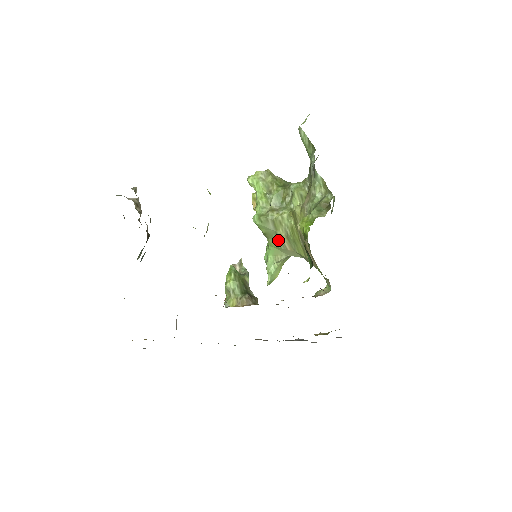
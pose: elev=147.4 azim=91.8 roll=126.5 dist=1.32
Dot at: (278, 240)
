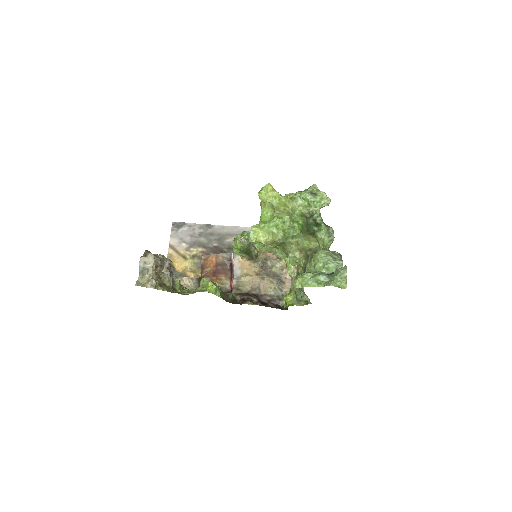
Dot at: occluded
